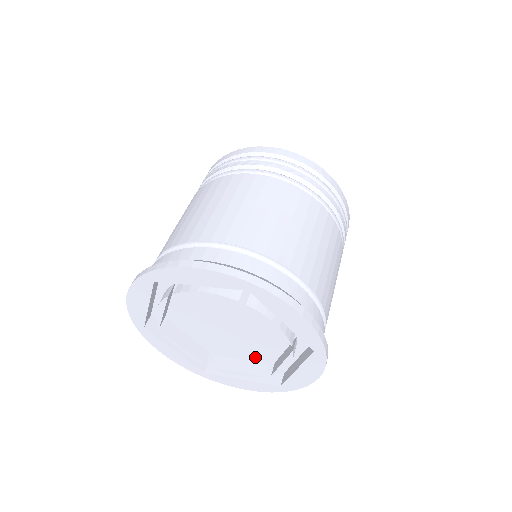
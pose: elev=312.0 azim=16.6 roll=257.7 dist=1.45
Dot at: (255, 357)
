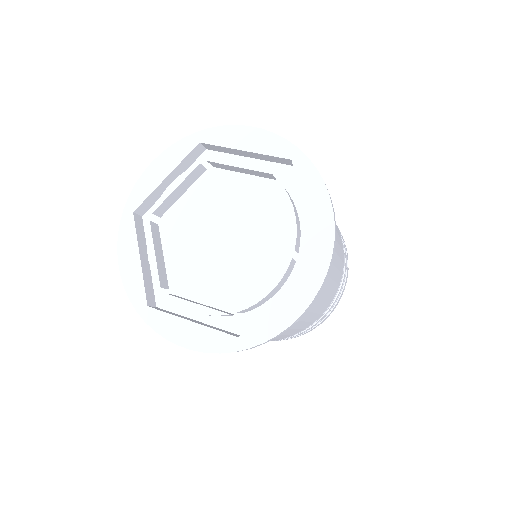
Dot at: (277, 267)
